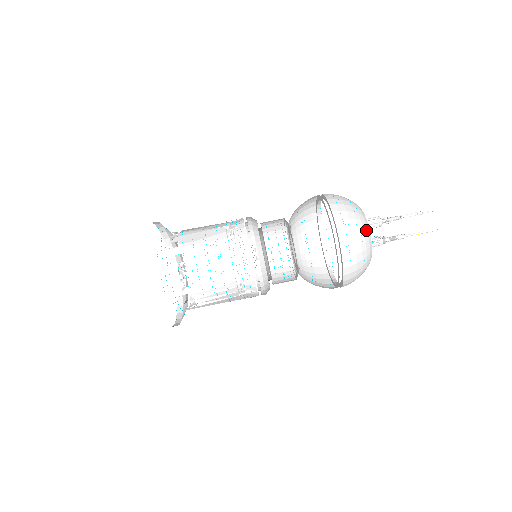
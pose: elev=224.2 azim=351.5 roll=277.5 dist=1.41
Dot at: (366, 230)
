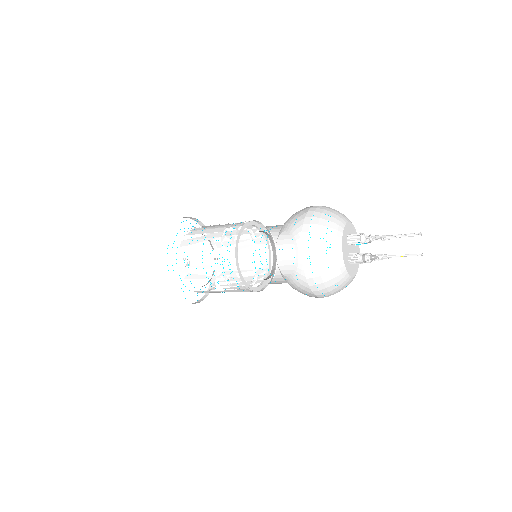
Dot at: (335, 245)
